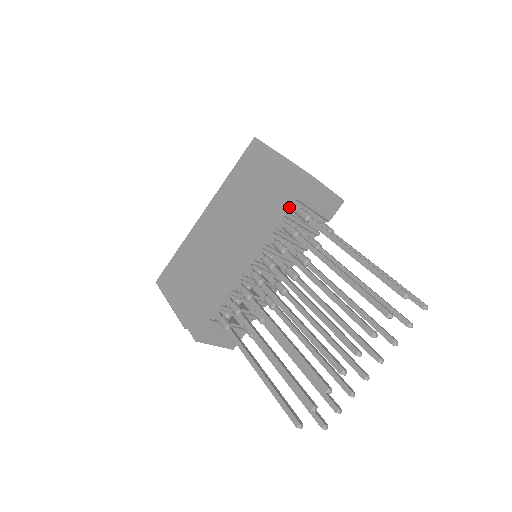
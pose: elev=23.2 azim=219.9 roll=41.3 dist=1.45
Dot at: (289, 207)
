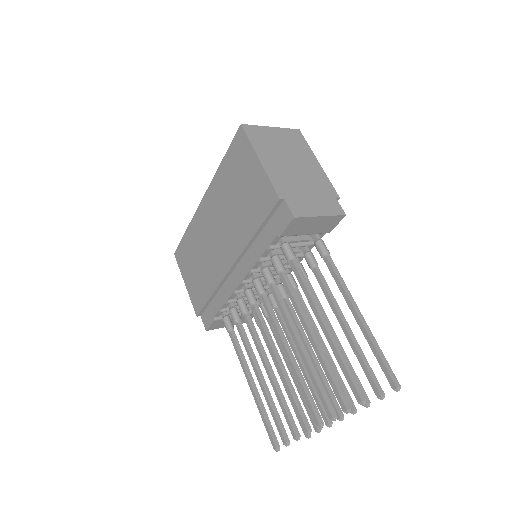
Dot at: (271, 241)
